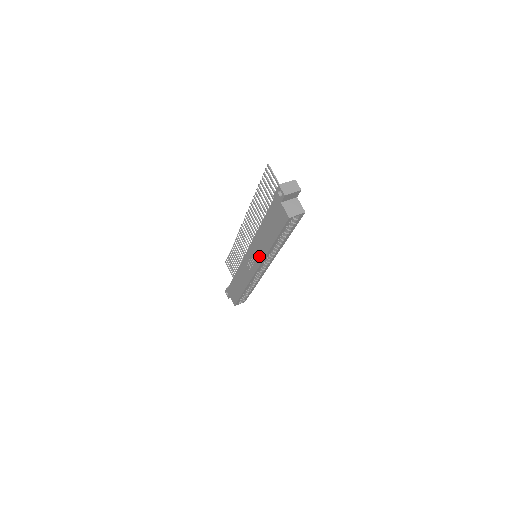
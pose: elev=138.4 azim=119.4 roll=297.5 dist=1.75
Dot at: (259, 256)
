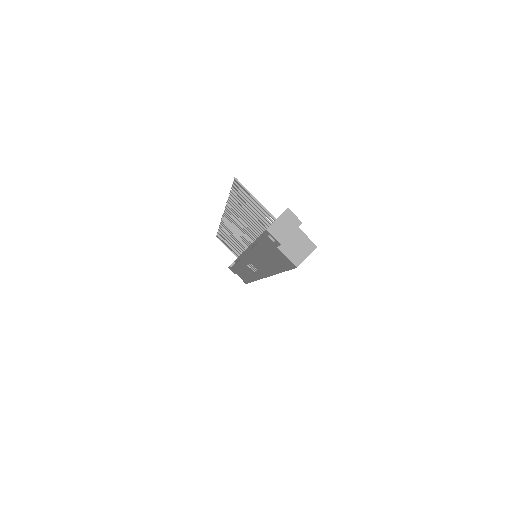
Dot at: (262, 271)
